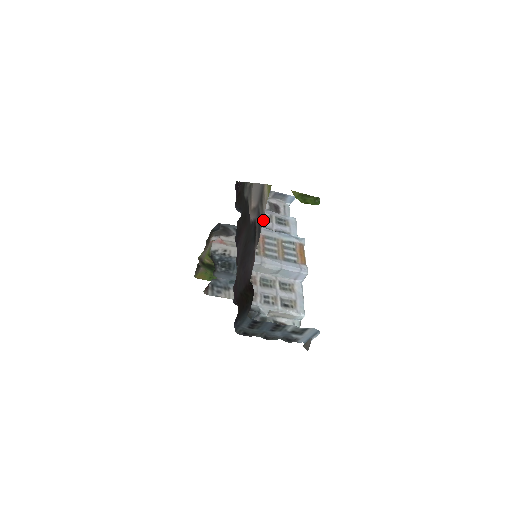
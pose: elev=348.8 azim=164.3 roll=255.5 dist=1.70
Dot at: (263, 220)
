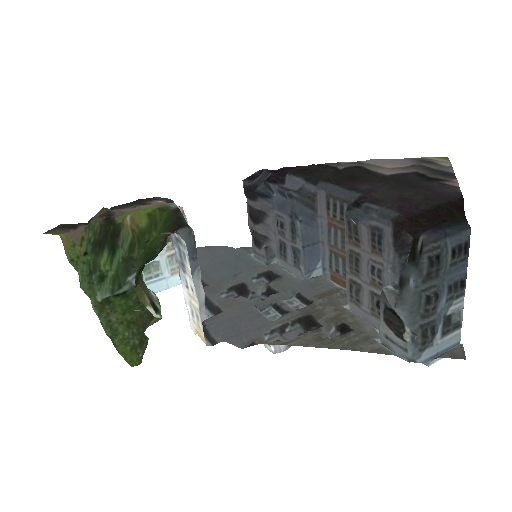
Dot at: (283, 225)
